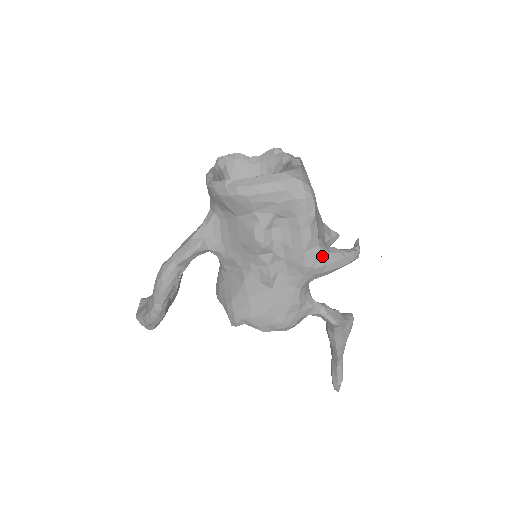
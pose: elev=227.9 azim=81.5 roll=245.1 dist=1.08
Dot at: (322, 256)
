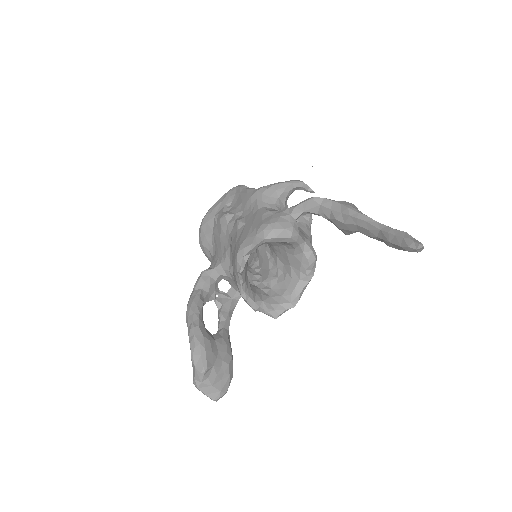
Dot at: occluded
